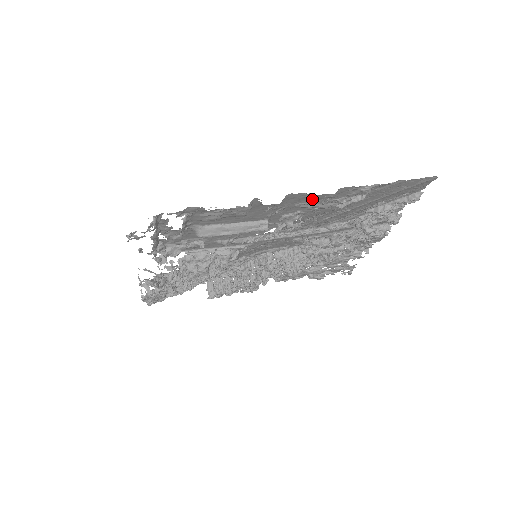
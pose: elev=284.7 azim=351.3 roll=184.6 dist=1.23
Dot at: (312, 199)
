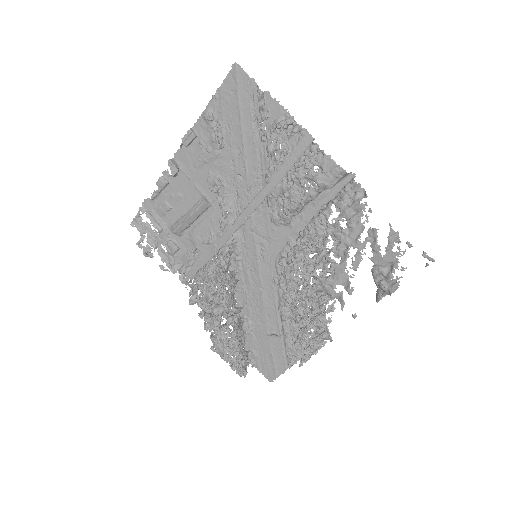
Dot at: (196, 152)
